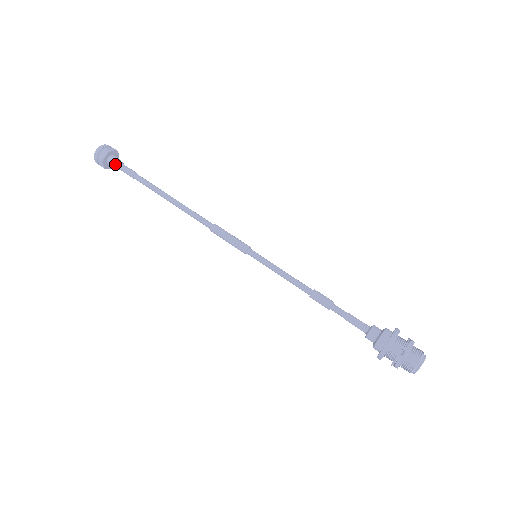
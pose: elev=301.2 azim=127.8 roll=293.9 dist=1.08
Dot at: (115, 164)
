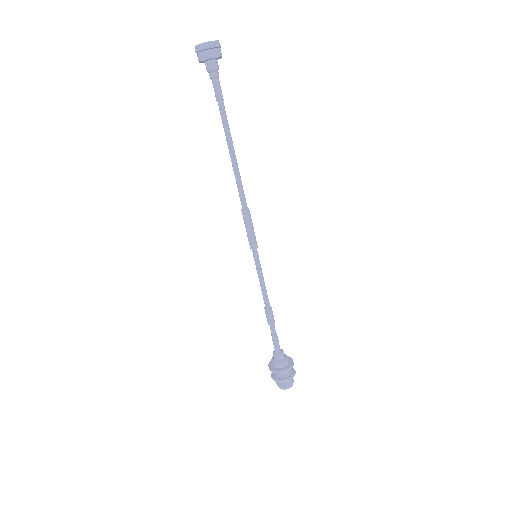
Dot at: (214, 72)
